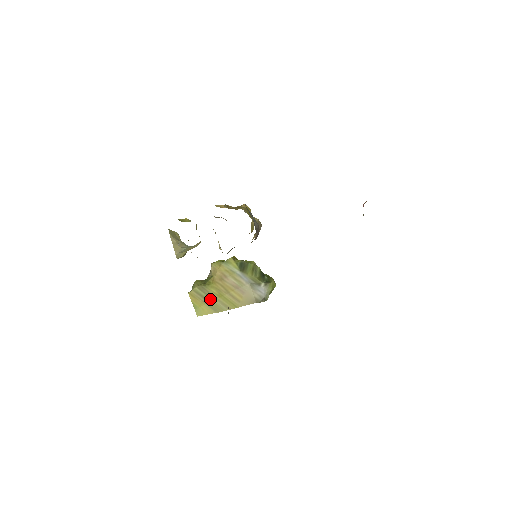
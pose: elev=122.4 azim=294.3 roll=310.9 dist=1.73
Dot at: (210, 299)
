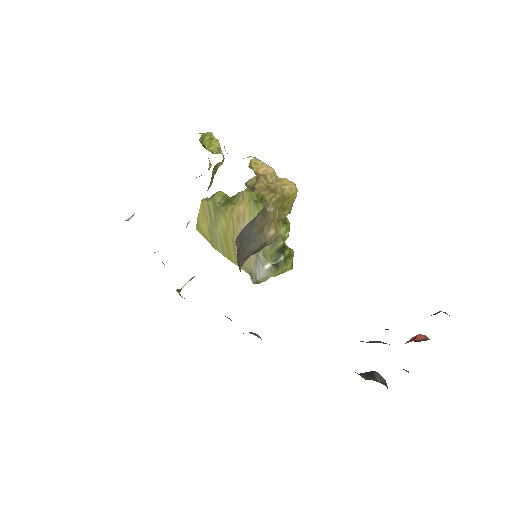
Dot at: (215, 227)
